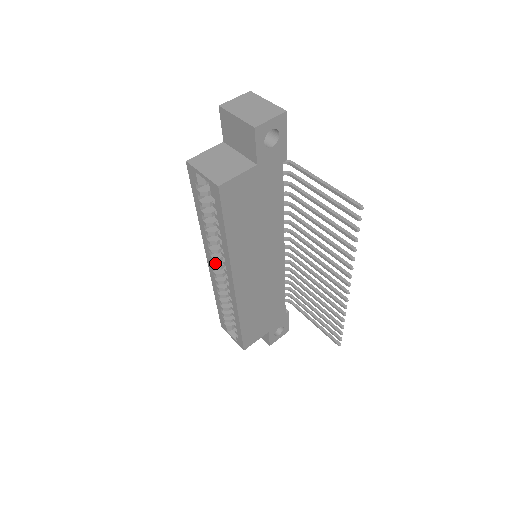
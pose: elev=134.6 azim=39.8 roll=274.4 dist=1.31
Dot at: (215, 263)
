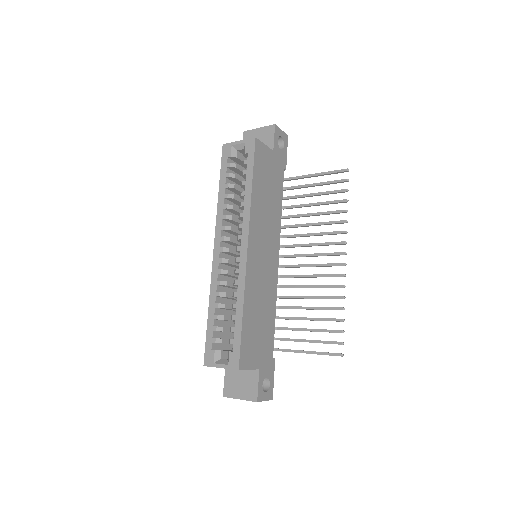
Dot at: (223, 248)
